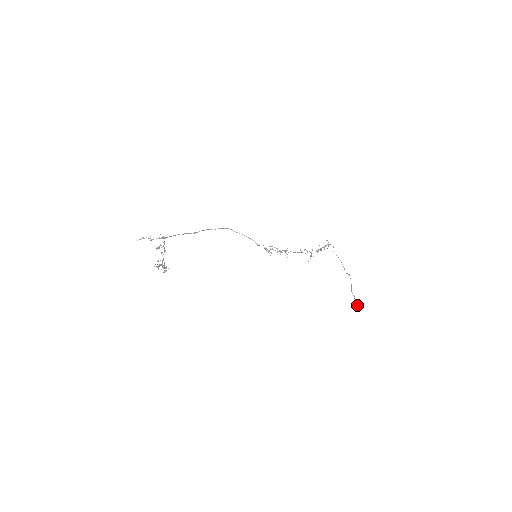
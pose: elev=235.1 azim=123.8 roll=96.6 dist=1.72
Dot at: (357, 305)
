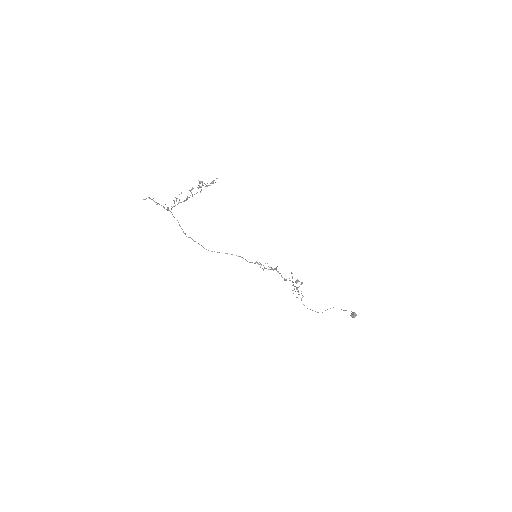
Dot at: (356, 315)
